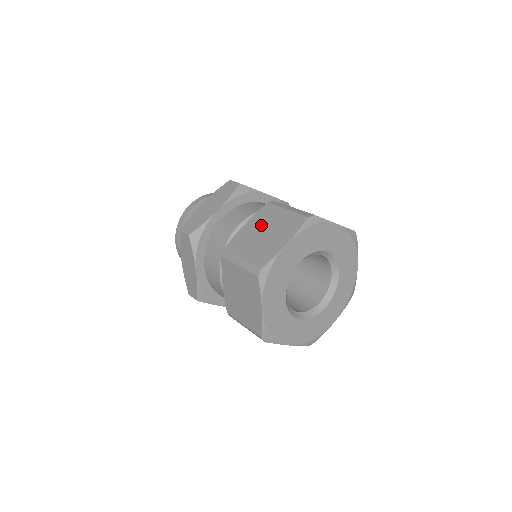
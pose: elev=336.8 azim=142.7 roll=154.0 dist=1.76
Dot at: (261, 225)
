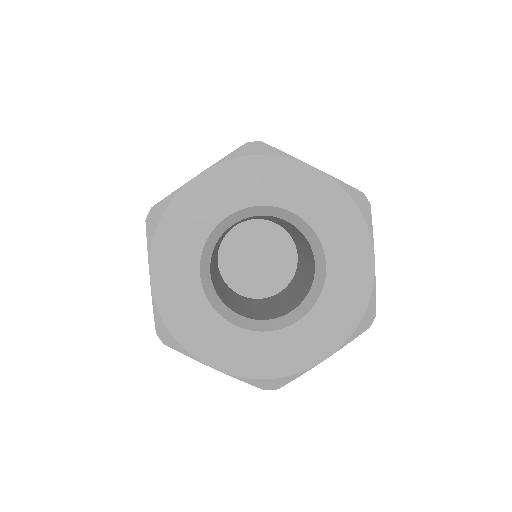
Dot at: occluded
